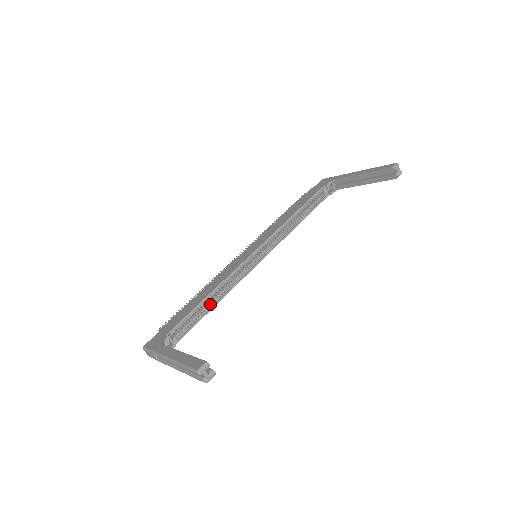
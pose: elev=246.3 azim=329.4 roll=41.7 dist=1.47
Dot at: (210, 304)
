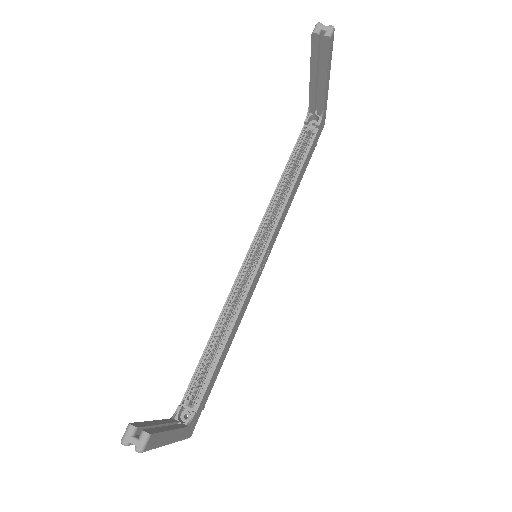
Dot at: (221, 342)
